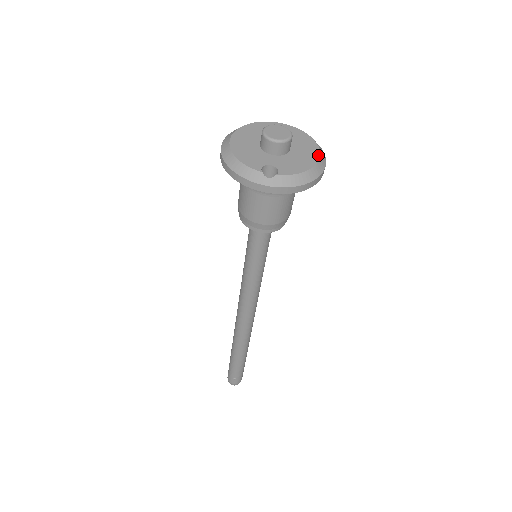
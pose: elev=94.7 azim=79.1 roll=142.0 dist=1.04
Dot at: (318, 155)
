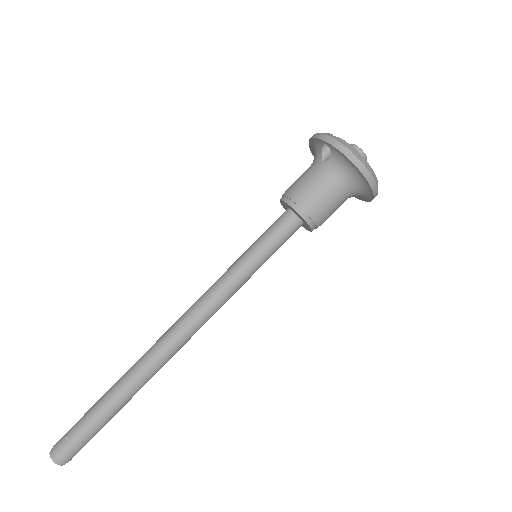
Dot at: (374, 174)
